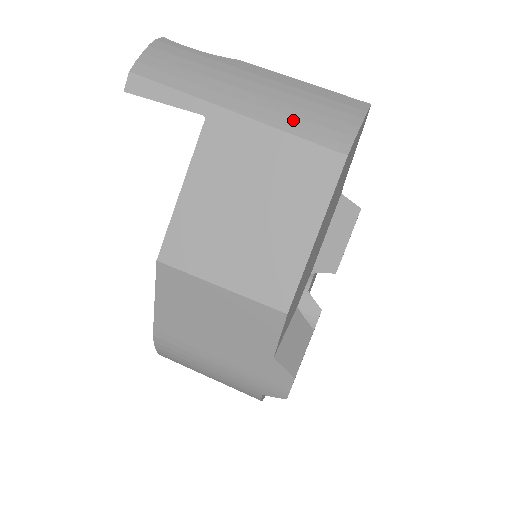
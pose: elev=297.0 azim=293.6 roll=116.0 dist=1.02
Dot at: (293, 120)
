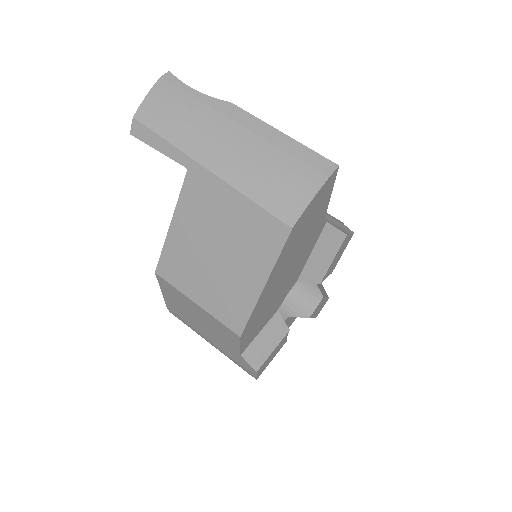
Dot at: (255, 184)
